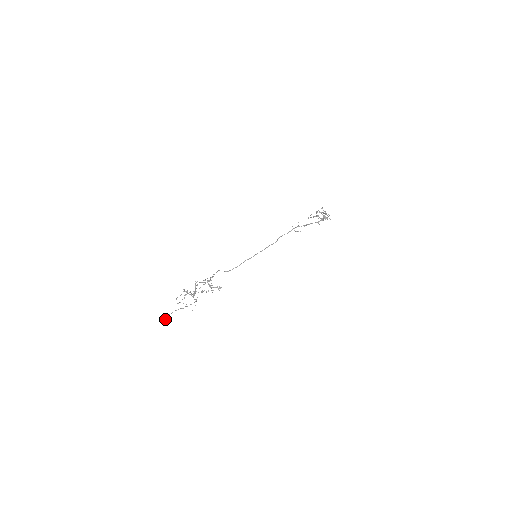
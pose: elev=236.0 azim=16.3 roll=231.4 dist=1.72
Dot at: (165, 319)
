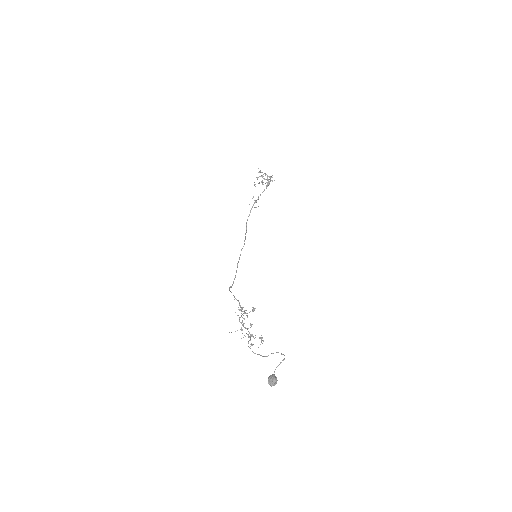
Dot at: (276, 381)
